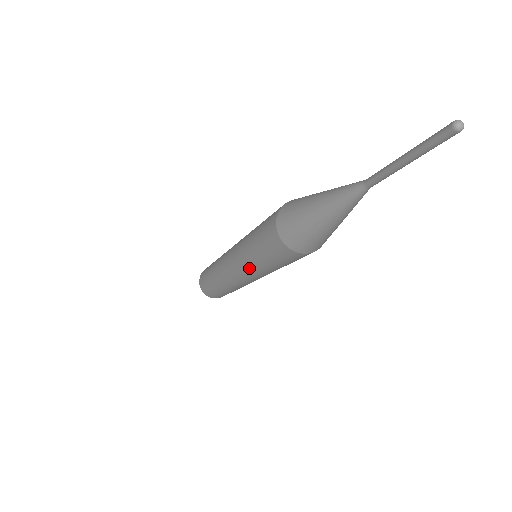
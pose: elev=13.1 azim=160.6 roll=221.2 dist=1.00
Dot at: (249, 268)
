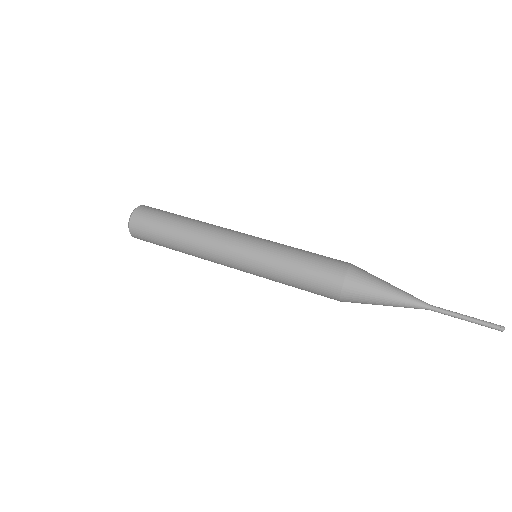
Dot at: occluded
